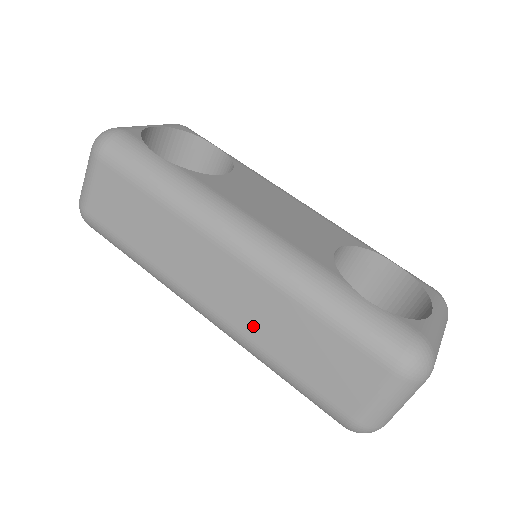
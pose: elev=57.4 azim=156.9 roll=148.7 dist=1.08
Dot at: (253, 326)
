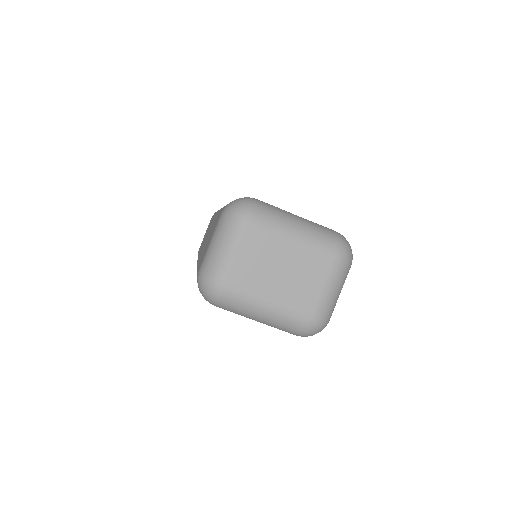
Dot at: occluded
